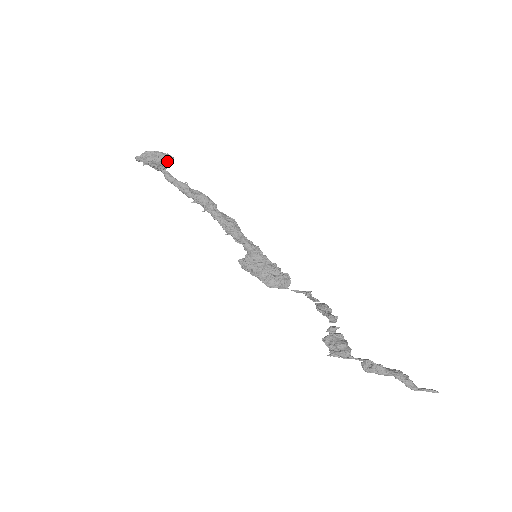
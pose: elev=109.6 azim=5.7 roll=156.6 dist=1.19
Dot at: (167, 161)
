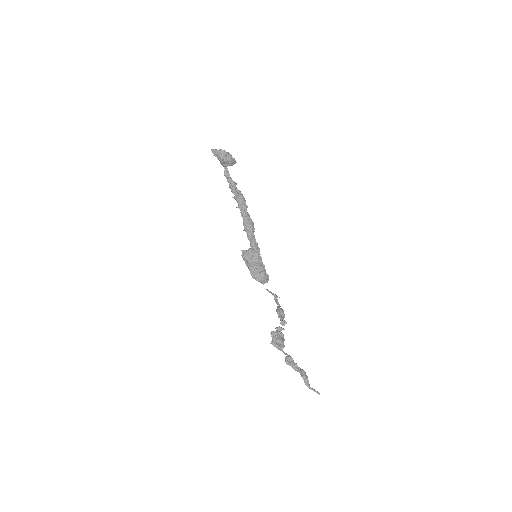
Dot at: (231, 163)
